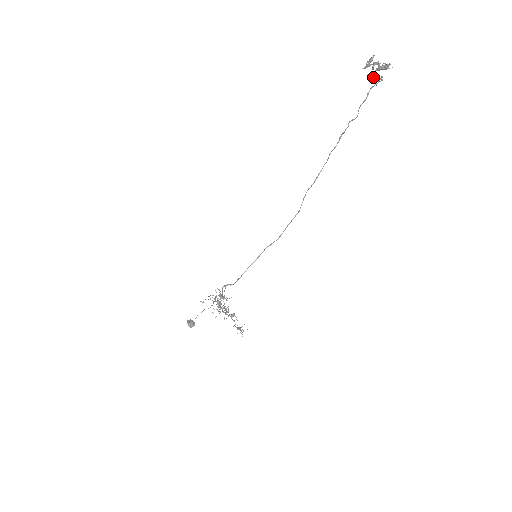
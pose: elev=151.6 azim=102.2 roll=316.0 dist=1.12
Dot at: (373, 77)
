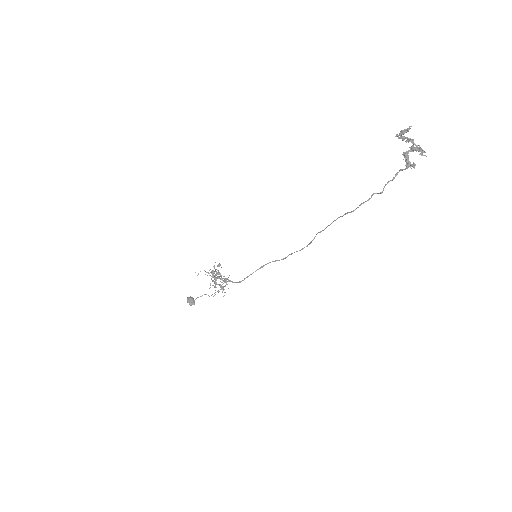
Dot at: (406, 161)
